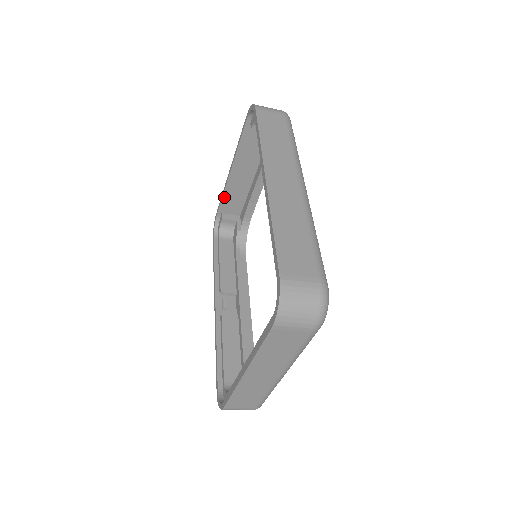
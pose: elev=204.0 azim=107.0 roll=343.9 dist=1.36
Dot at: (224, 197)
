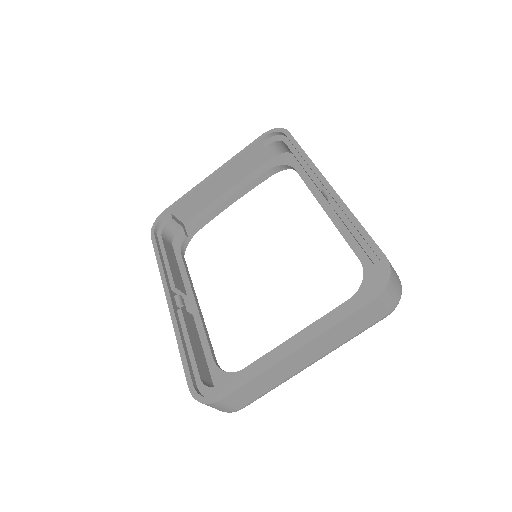
Dot at: (187, 198)
